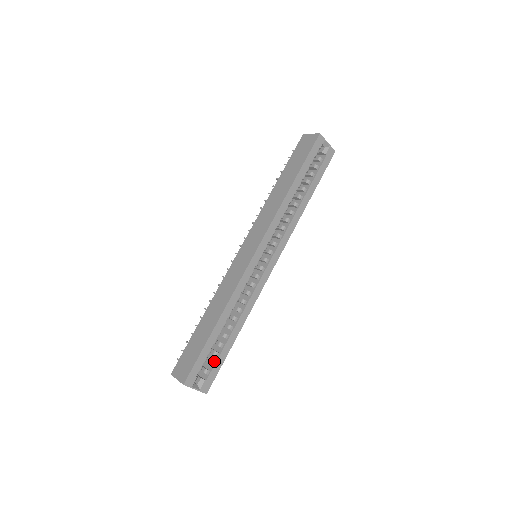
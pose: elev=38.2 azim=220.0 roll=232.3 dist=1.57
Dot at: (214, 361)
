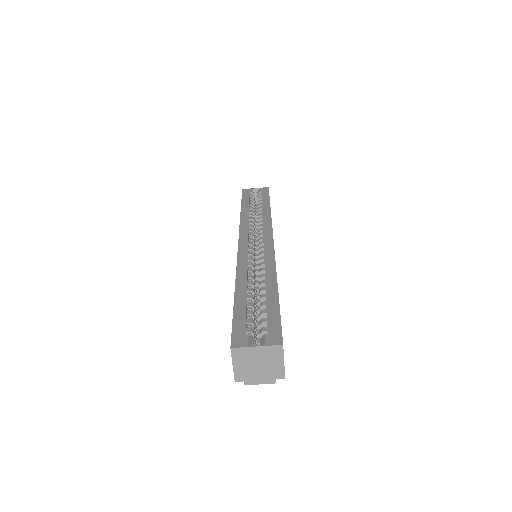
Dot at: (266, 319)
